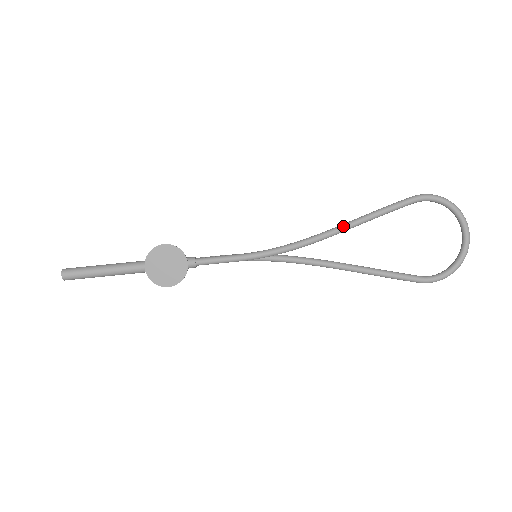
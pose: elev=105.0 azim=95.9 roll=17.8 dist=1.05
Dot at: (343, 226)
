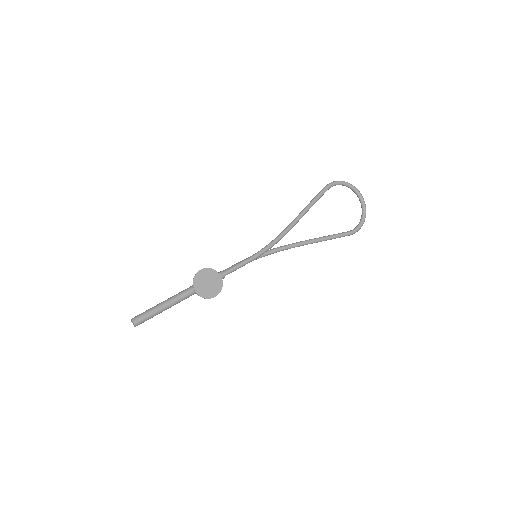
Dot at: (298, 217)
